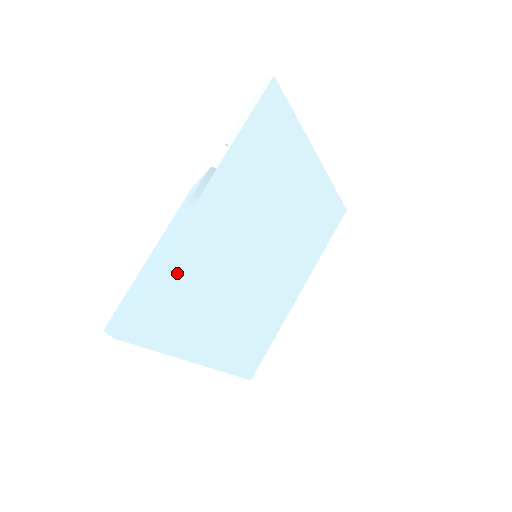
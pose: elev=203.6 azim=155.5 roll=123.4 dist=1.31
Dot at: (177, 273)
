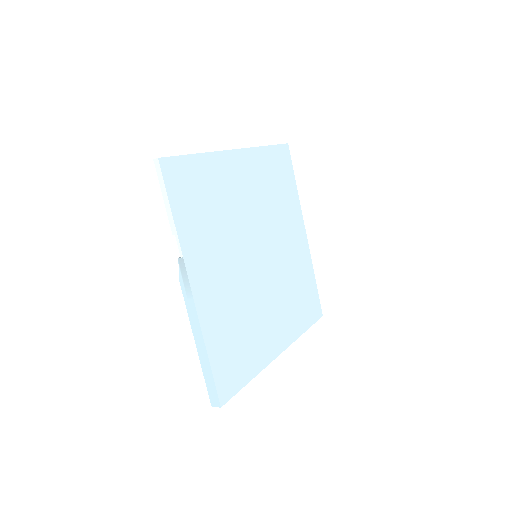
Dot at: (220, 334)
